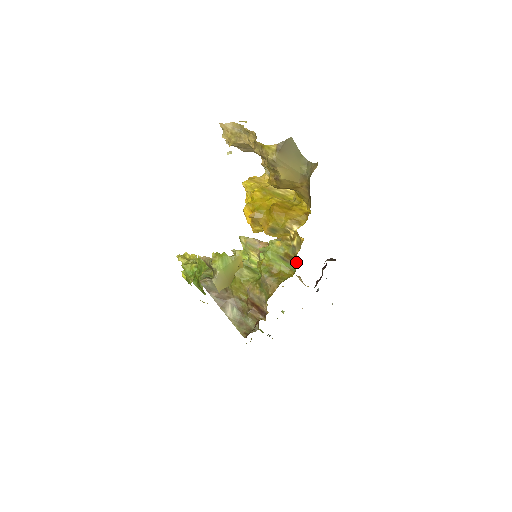
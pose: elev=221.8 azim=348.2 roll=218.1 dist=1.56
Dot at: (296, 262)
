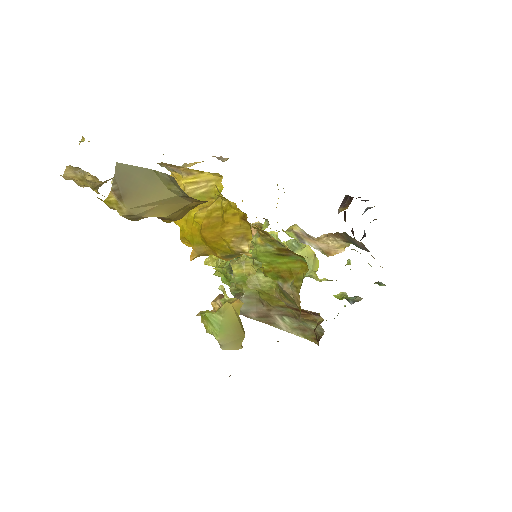
Dot at: occluded
